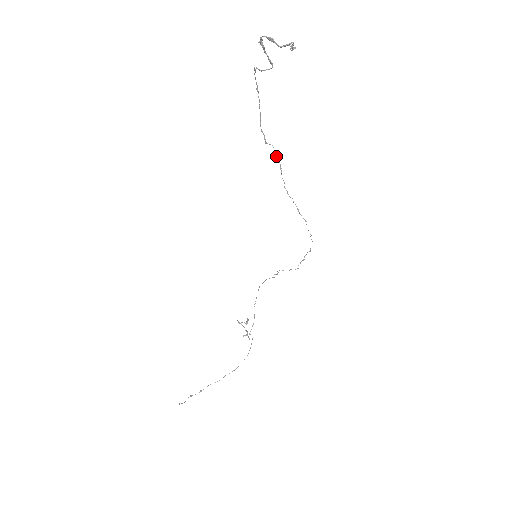
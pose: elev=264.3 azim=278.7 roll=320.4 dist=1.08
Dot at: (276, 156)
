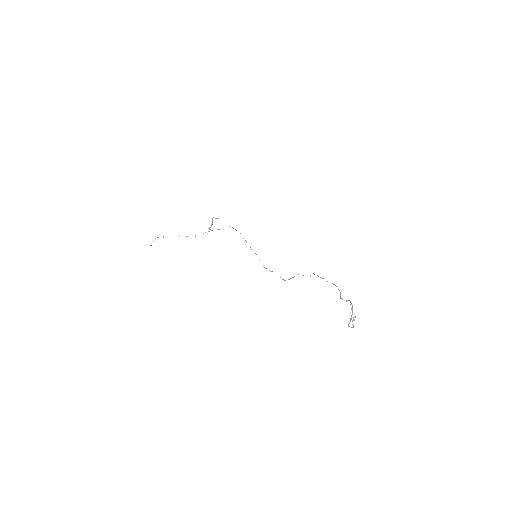
Dot at: occluded
